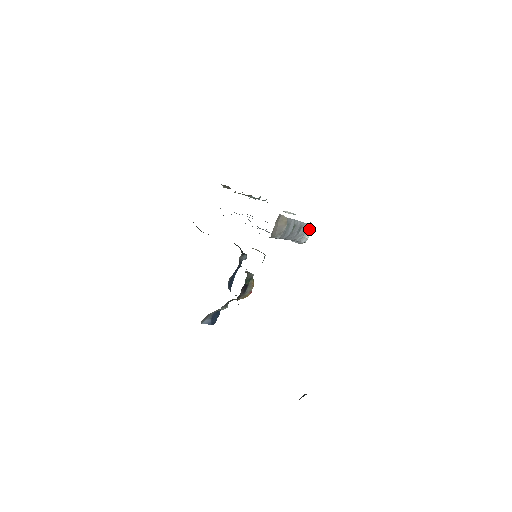
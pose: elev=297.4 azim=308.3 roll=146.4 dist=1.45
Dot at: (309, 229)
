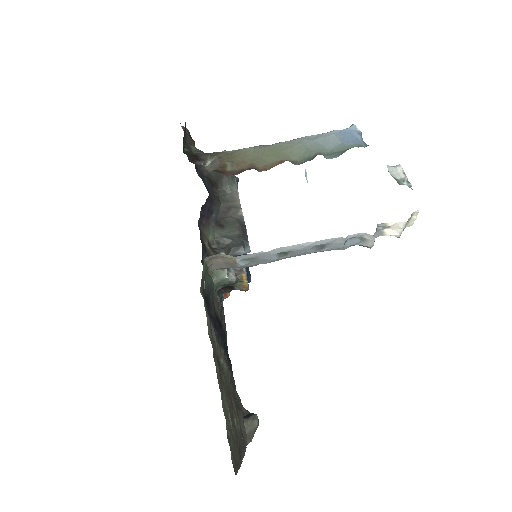
Dot at: (369, 238)
